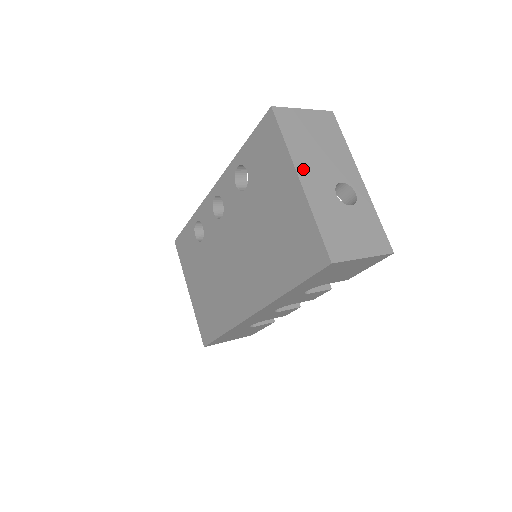
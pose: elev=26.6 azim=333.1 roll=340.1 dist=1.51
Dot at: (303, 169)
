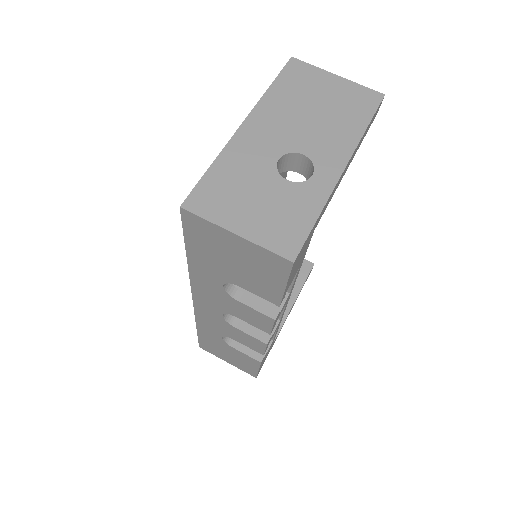
Dot at: (261, 117)
